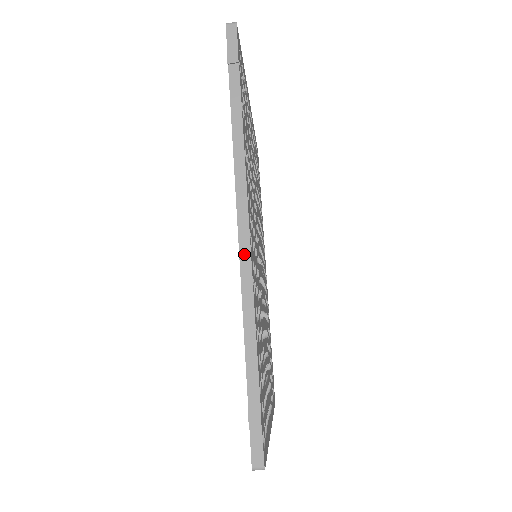
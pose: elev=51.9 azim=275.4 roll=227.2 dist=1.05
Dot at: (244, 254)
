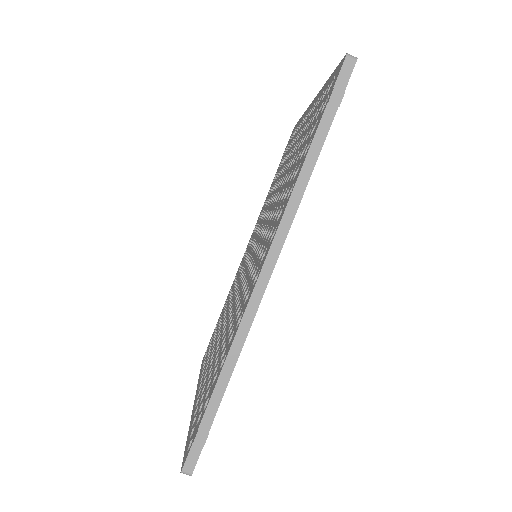
Dot at: (256, 296)
